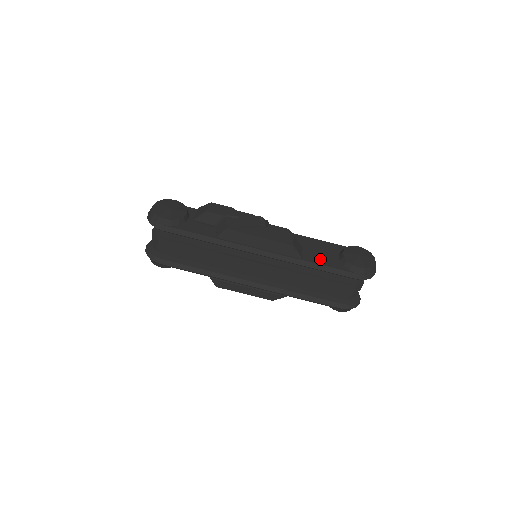
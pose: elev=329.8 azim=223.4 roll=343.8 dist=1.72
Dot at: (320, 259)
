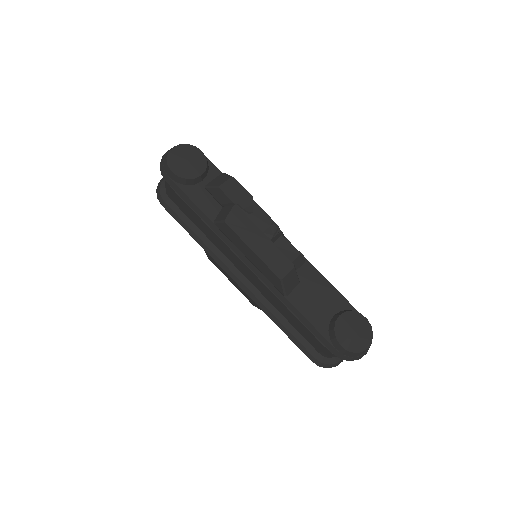
Dot at: (308, 308)
